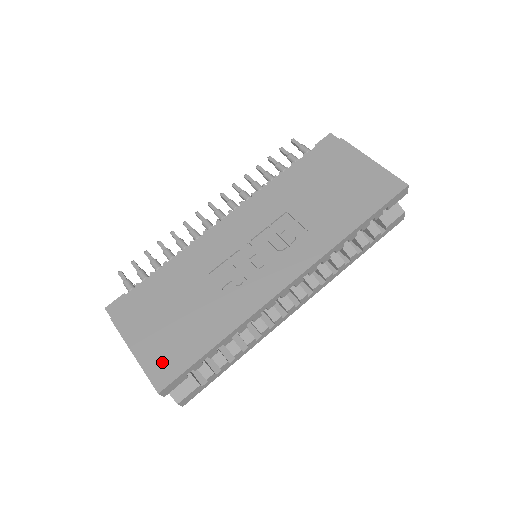
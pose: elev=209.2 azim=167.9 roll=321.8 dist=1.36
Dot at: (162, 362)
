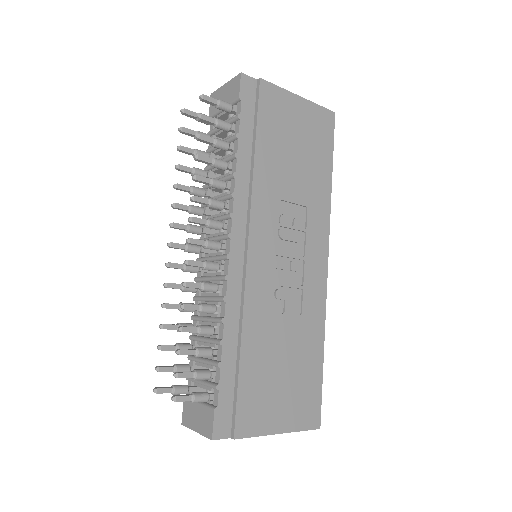
Dot at: (304, 410)
